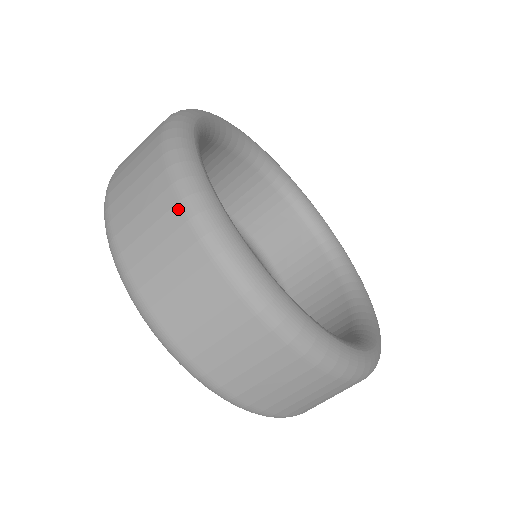
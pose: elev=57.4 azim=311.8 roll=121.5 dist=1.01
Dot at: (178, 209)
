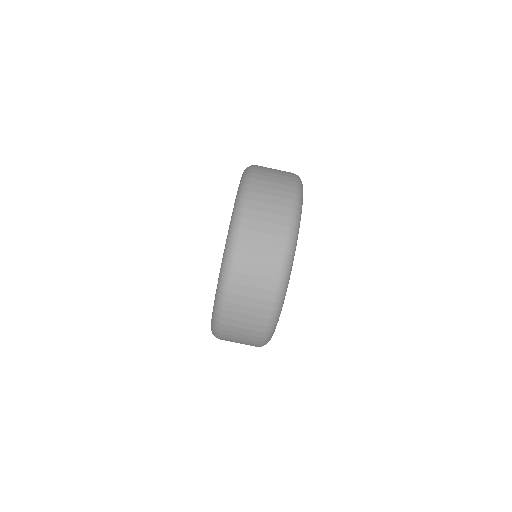
Dot at: (292, 188)
